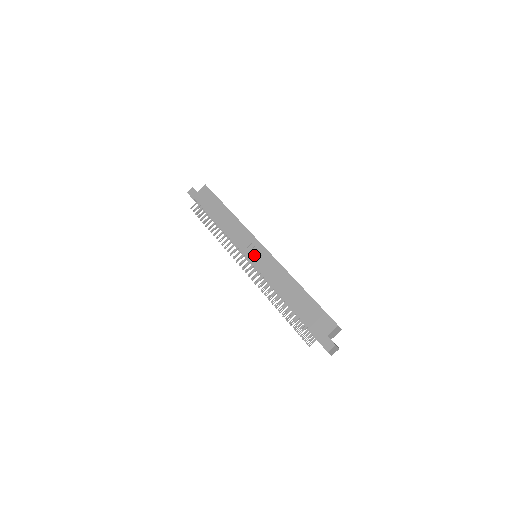
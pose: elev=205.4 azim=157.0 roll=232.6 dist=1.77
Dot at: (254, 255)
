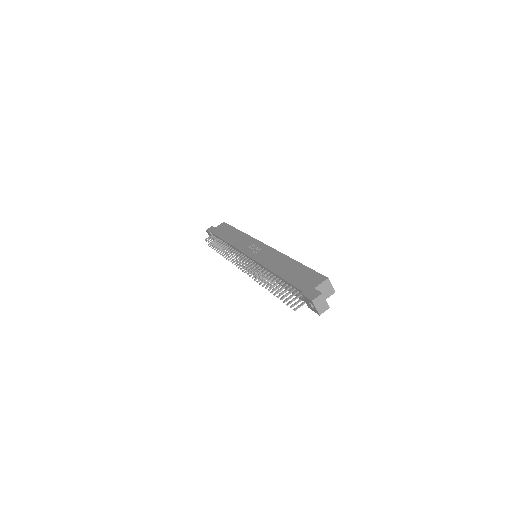
Dot at: (253, 251)
